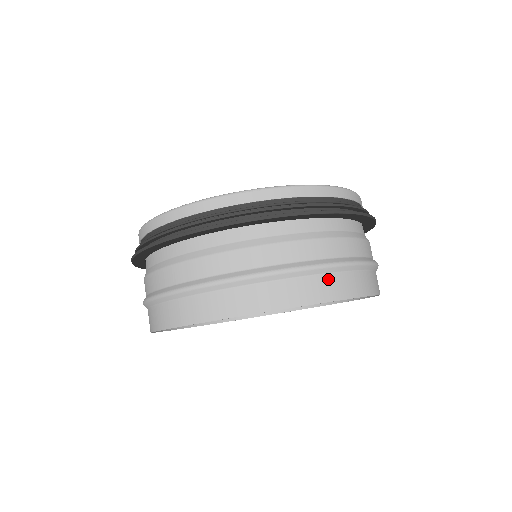
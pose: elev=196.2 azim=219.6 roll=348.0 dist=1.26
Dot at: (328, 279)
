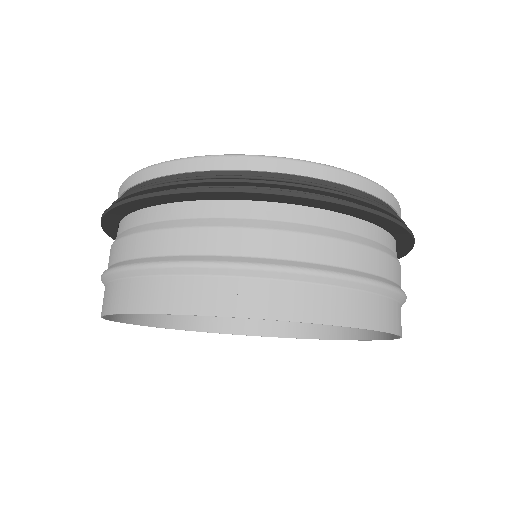
Dot at: occluded
